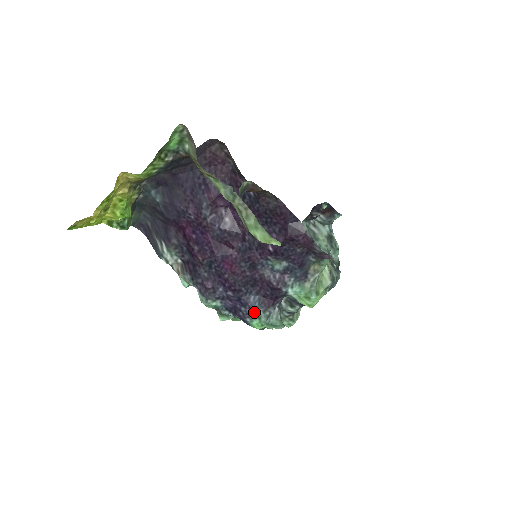
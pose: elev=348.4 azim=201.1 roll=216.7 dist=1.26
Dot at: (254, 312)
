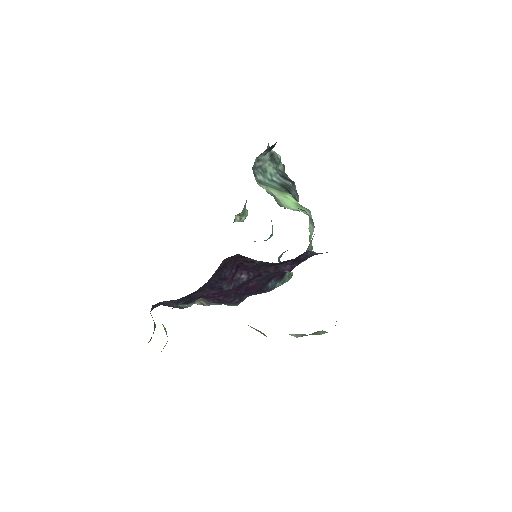
Dot at: occluded
